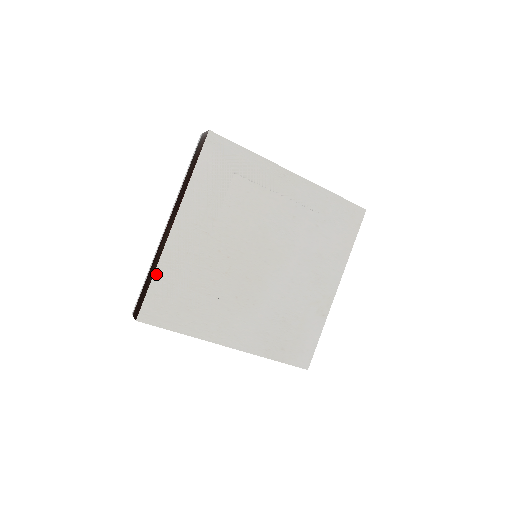
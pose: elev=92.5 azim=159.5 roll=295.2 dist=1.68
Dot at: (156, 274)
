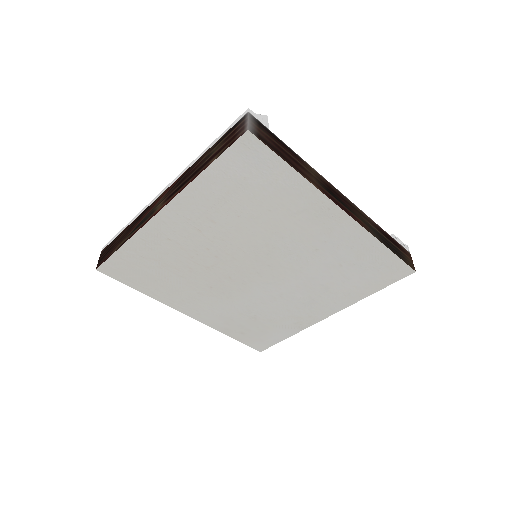
Dot at: (127, 244)
